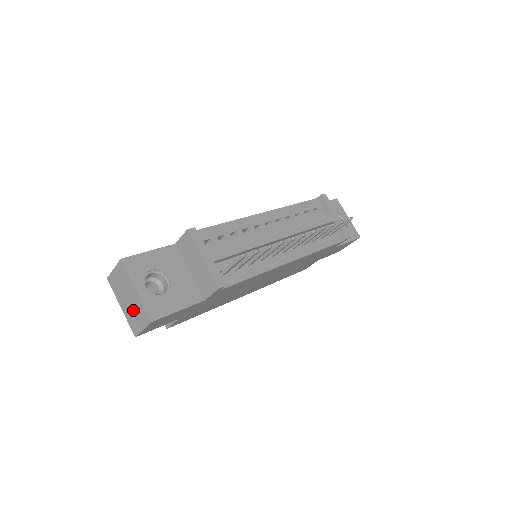
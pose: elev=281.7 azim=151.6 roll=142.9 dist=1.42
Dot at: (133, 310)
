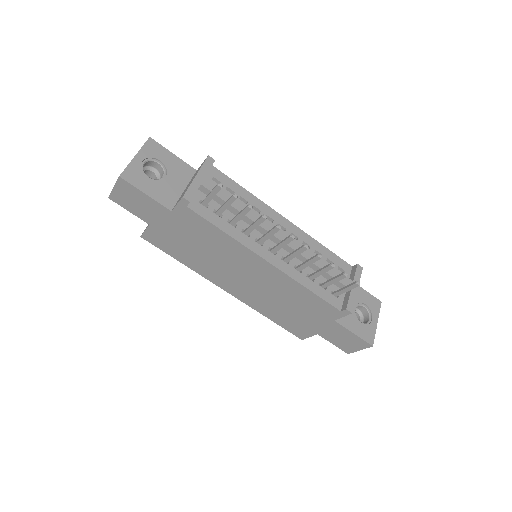
Dot at: occluded
